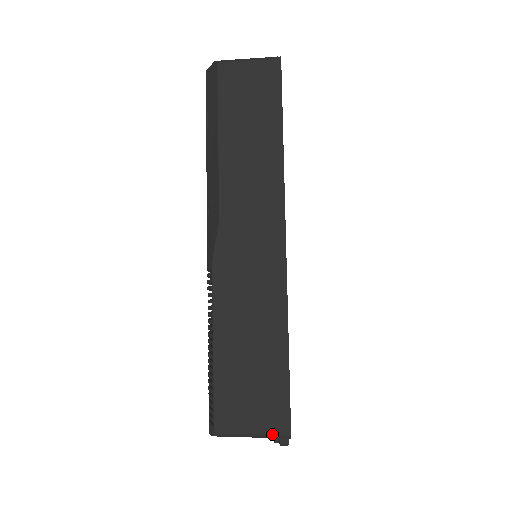
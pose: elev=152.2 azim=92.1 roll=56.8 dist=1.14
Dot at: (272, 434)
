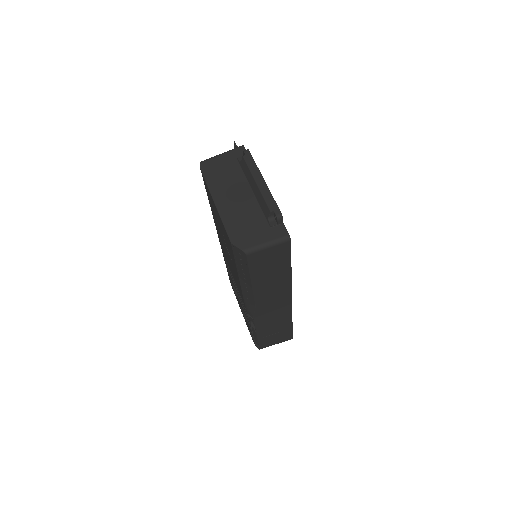
Dot at: occluded
